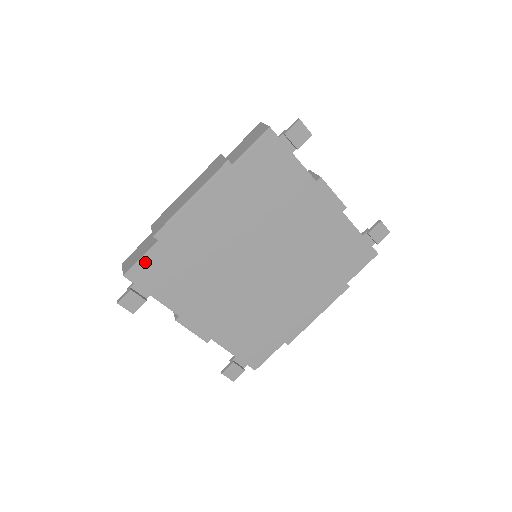
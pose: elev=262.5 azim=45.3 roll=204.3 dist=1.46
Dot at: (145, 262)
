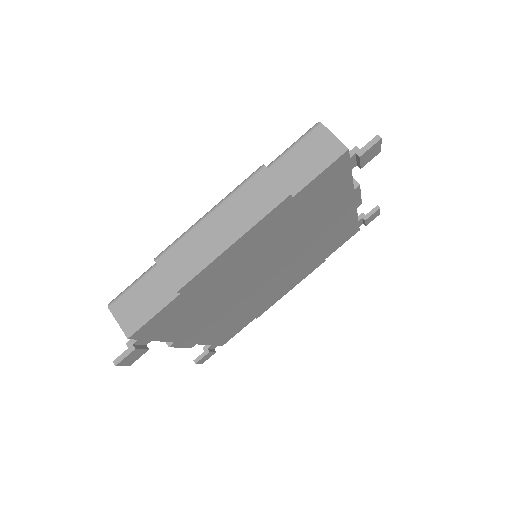
Dot at: (158, 317)
